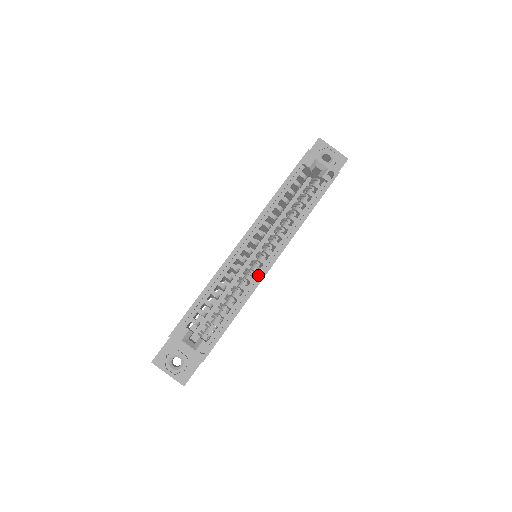
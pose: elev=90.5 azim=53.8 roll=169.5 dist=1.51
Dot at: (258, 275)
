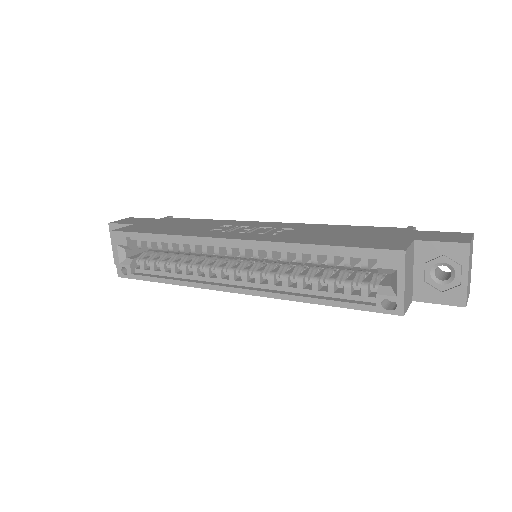
Dot at: (216, 280)
